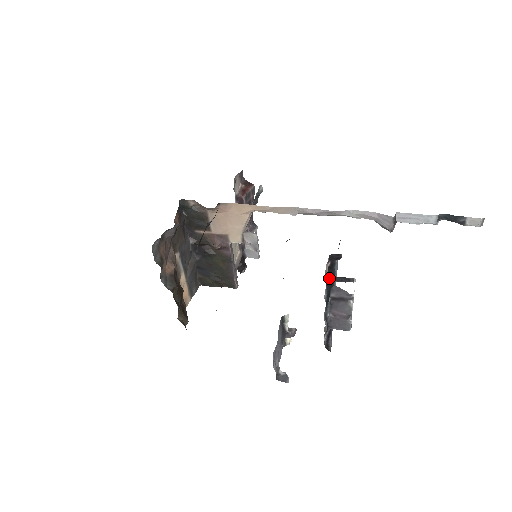
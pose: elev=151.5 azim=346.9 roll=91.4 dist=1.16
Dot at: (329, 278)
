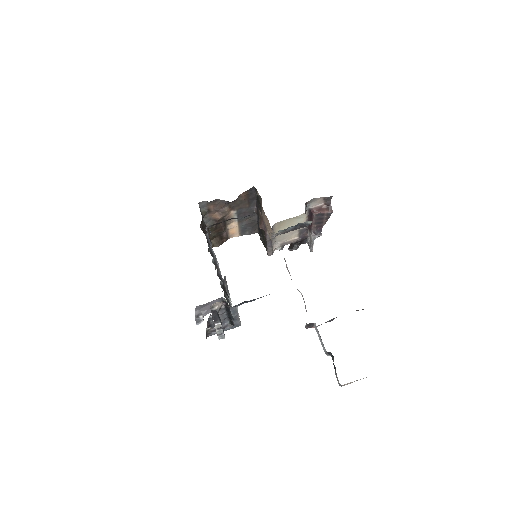
Dot at: (213, 309)
